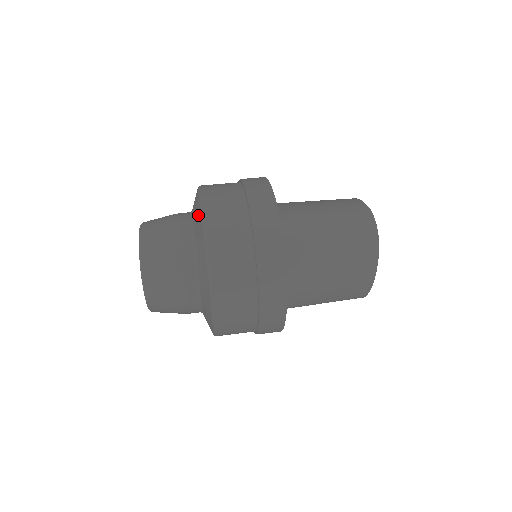
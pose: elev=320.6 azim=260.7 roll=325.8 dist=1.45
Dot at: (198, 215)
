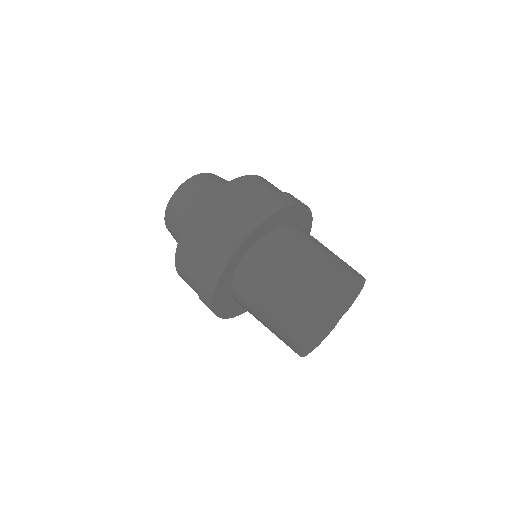
Dot at: occluded
